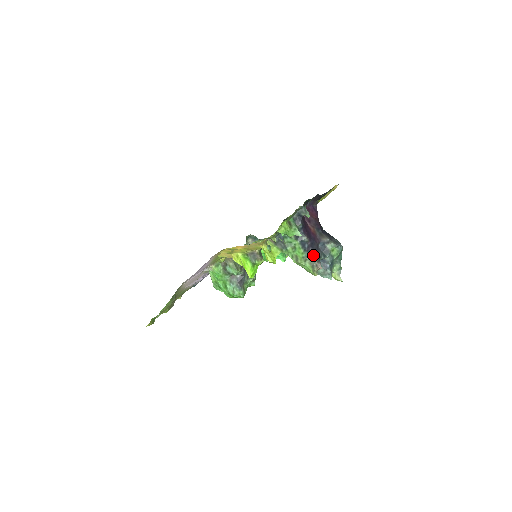
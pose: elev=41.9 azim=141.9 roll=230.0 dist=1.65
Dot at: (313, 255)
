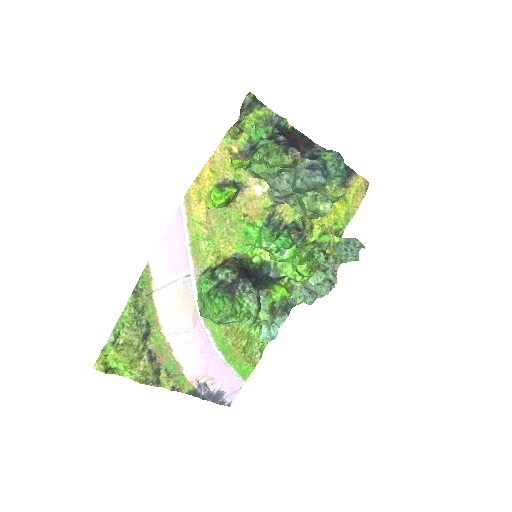
Dot at: occluded
